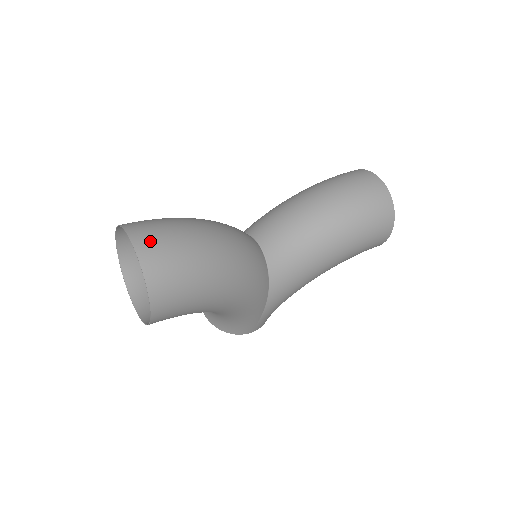
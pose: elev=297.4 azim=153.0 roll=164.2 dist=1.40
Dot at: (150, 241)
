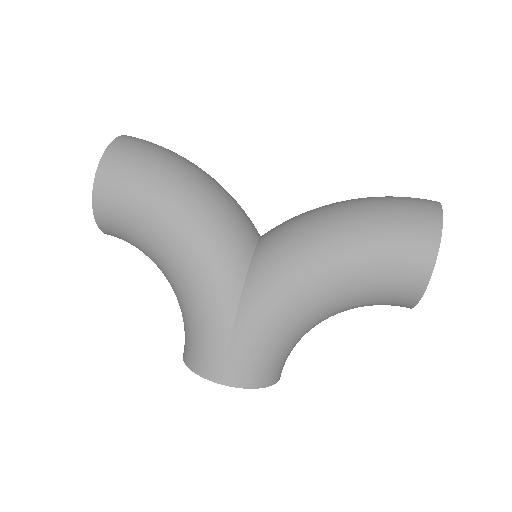
Dot at: occluded
